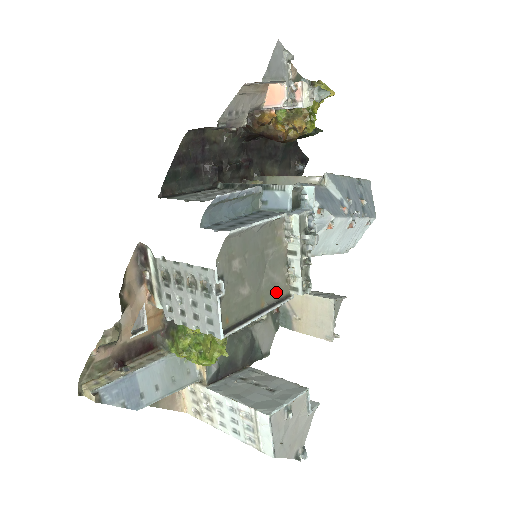
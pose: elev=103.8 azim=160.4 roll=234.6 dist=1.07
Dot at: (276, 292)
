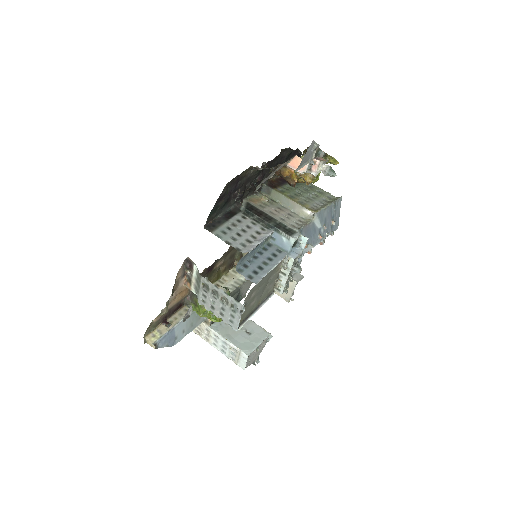
Dot at: (268, 293)
